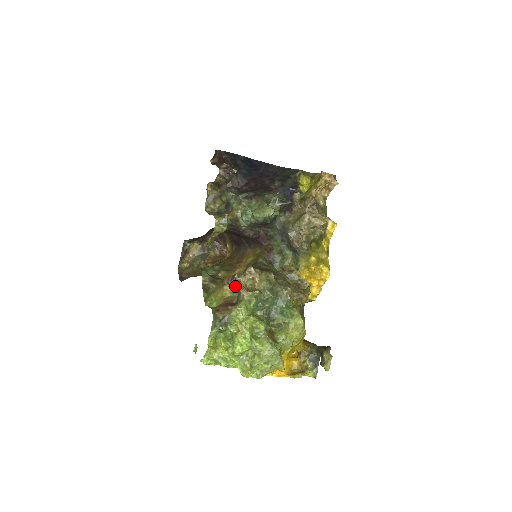
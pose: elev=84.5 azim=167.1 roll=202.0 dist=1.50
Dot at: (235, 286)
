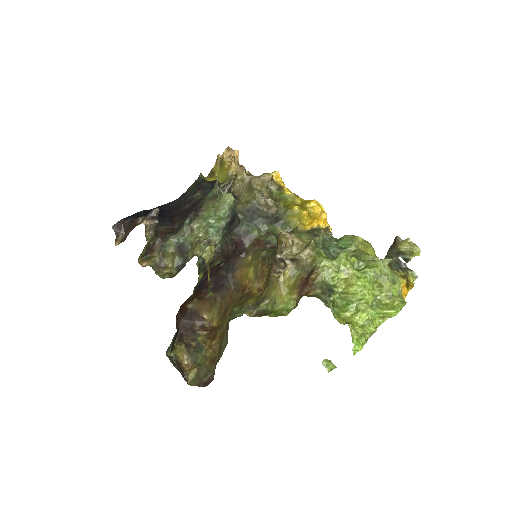
Dot at: (287, 267)
